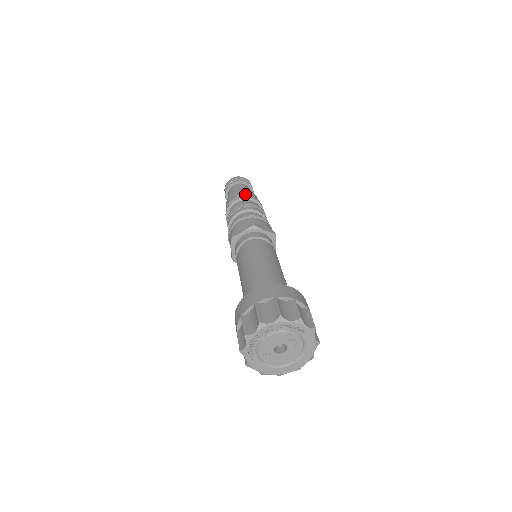
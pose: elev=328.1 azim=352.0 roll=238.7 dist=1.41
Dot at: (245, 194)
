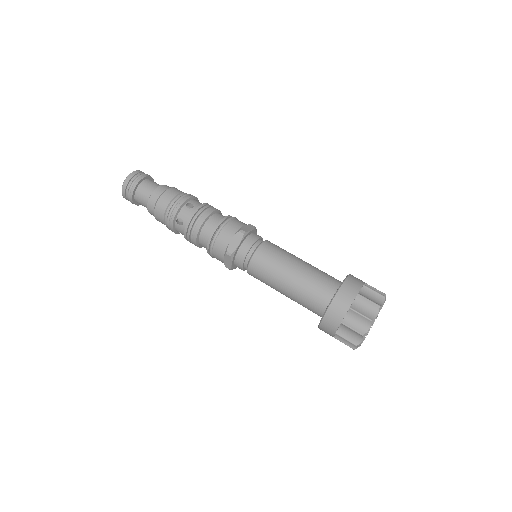
Dot at: (166, 213)
